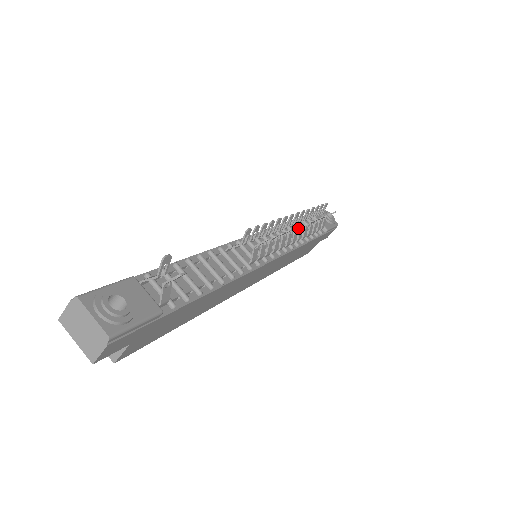
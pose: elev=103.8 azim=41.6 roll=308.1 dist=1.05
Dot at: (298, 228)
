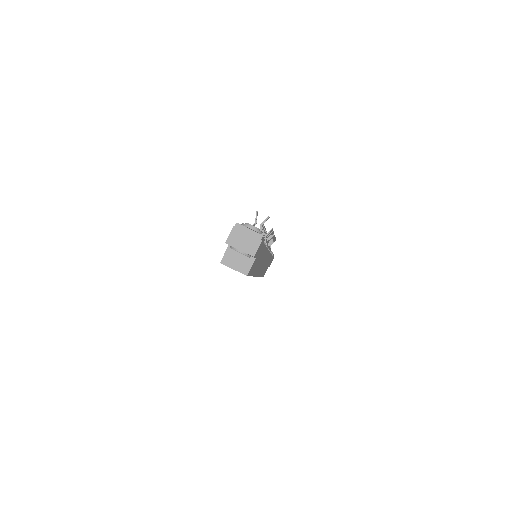
Dot at: (270, 239)
